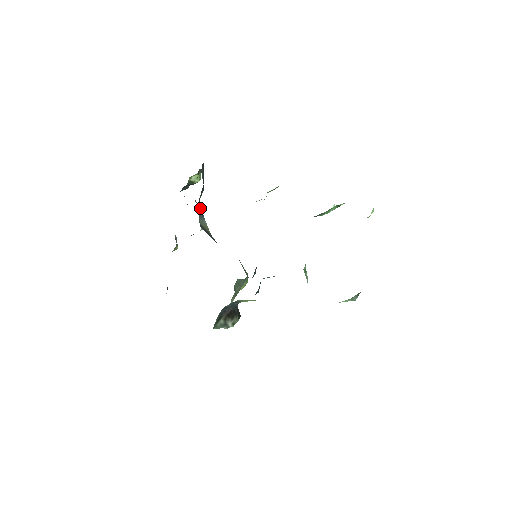
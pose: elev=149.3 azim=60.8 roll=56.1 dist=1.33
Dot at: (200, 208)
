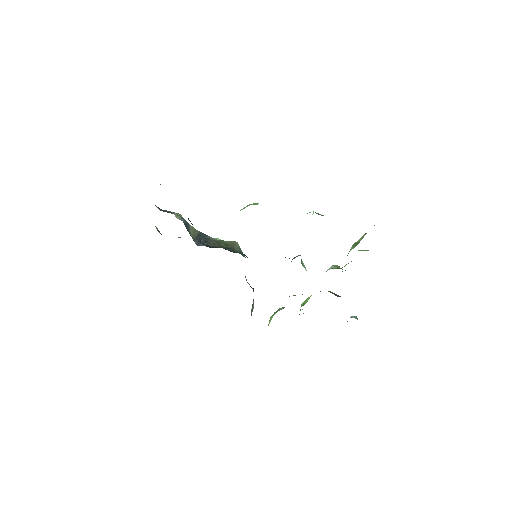
Dot at: (186, 225)
